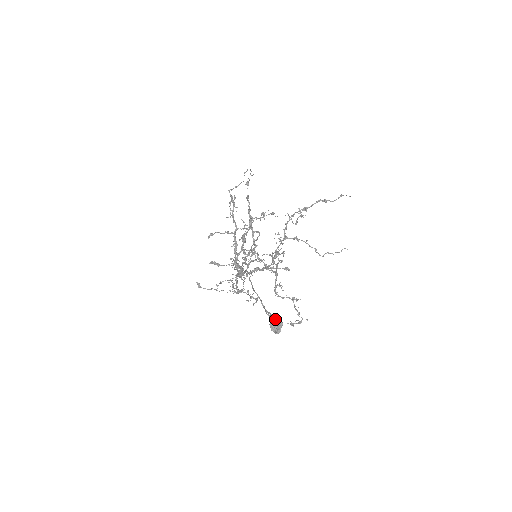
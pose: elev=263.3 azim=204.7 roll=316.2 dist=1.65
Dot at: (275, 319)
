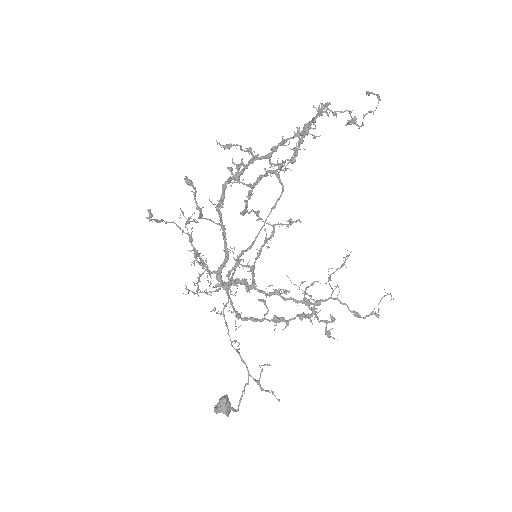
Dot at: occluded
